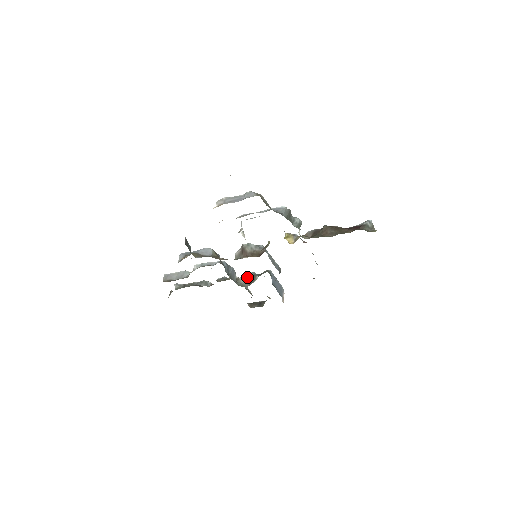
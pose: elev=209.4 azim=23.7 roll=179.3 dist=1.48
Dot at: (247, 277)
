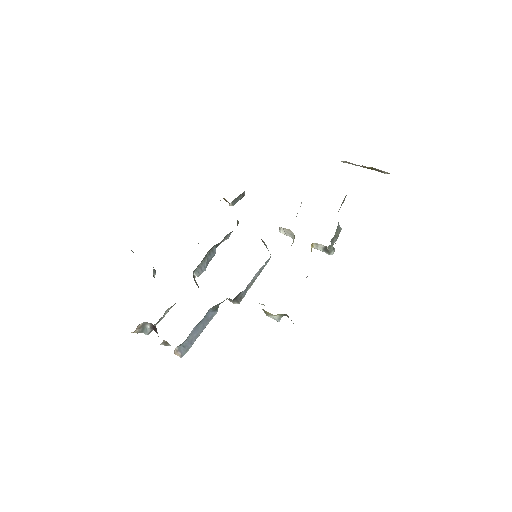
Dot at: occluded
